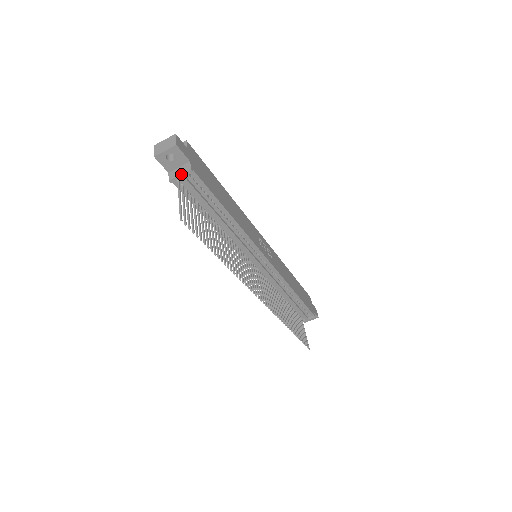
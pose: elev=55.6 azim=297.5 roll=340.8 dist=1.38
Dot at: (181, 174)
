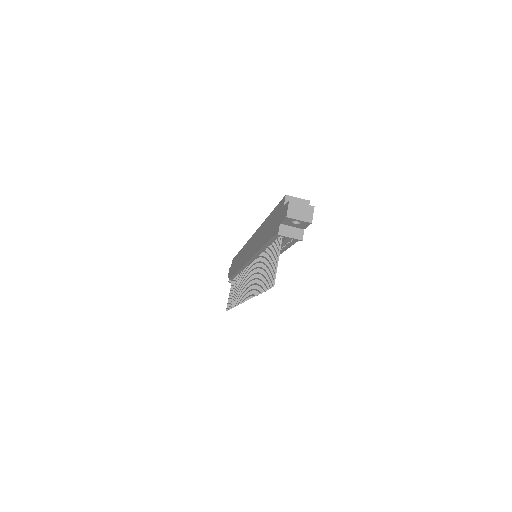
Dot at: (292, 238)
